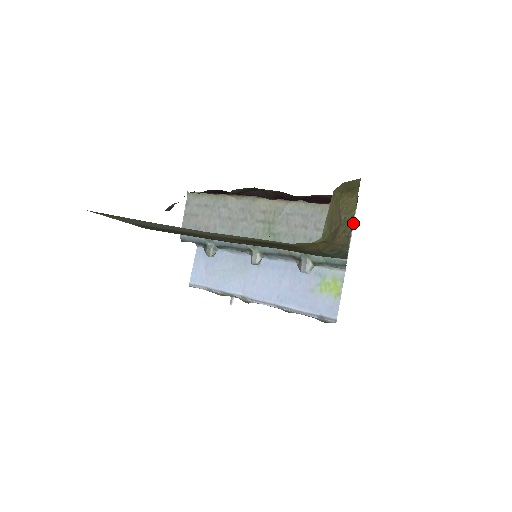
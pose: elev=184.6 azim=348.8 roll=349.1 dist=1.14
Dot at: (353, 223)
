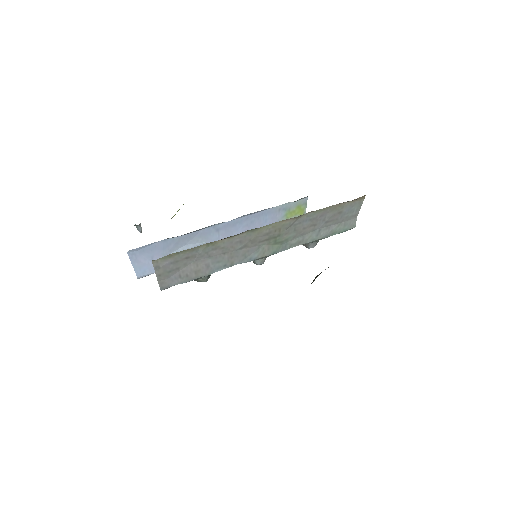
Dot at: occluded
